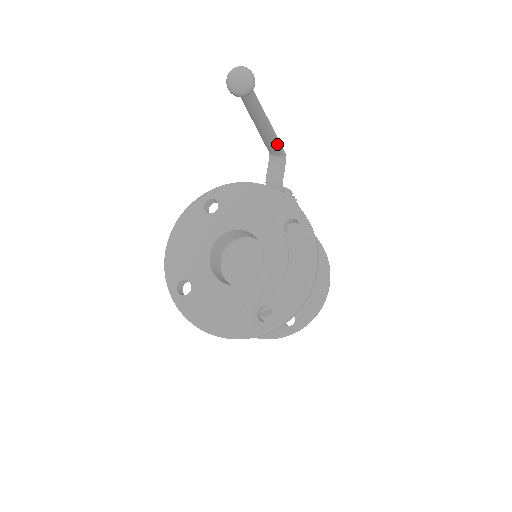
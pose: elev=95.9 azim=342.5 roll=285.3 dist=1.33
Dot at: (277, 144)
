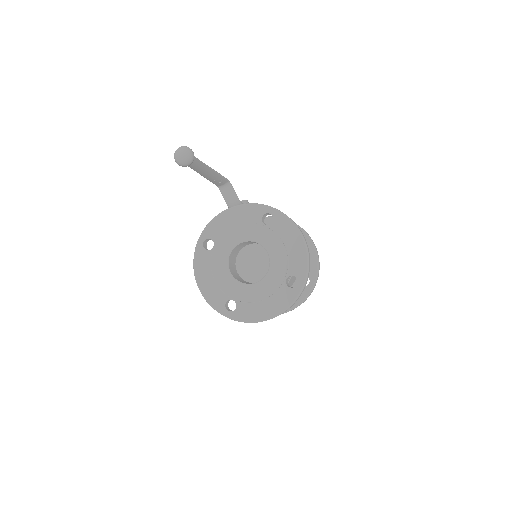
Dot at: (221, 177)
